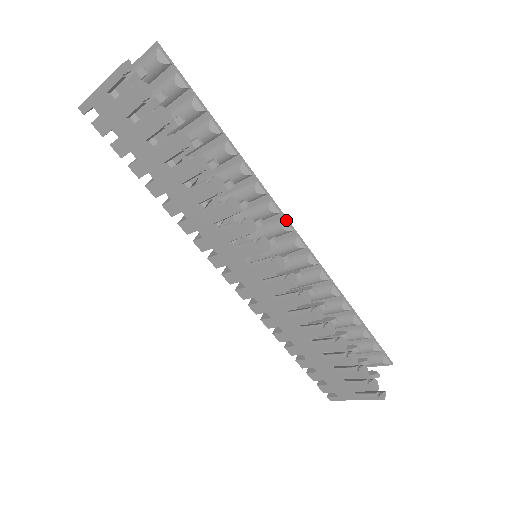
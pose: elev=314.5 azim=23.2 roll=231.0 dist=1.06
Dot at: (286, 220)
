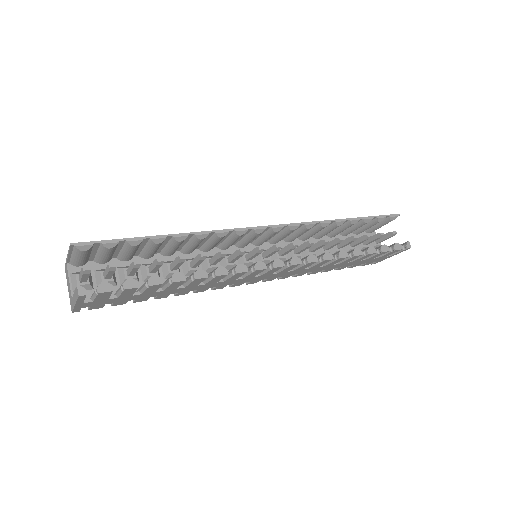
Dot at: (256, 229)
